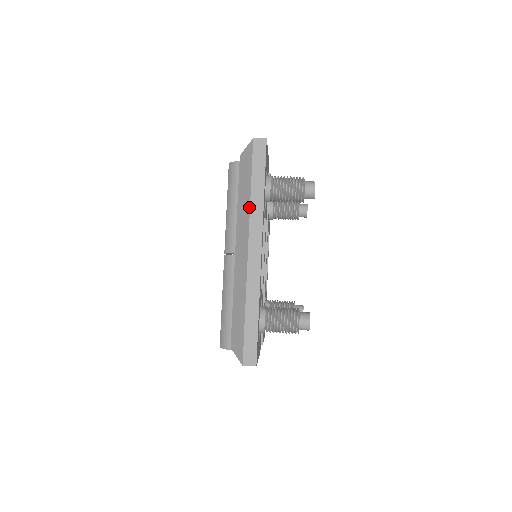
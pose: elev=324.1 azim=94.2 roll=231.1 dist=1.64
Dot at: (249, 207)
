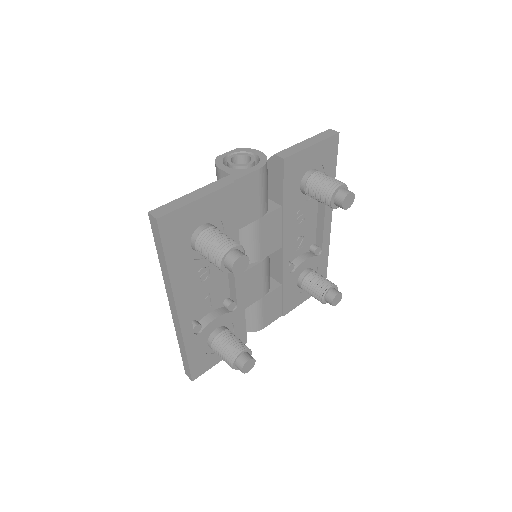
Dot at: (162, 274)
